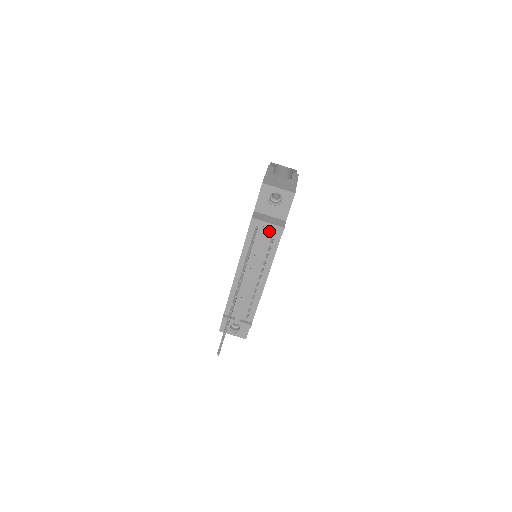
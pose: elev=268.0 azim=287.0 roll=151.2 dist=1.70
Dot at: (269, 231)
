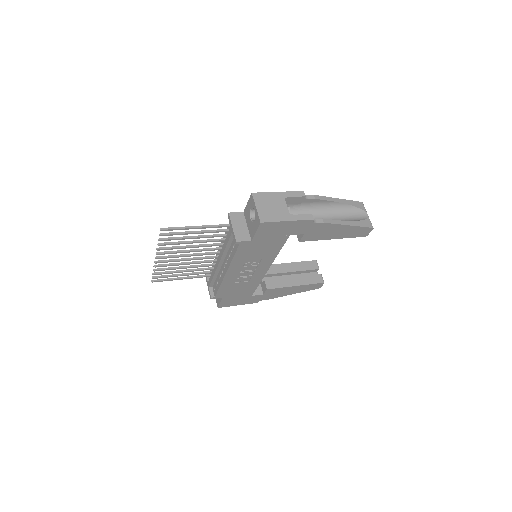
Dot at: occluded
